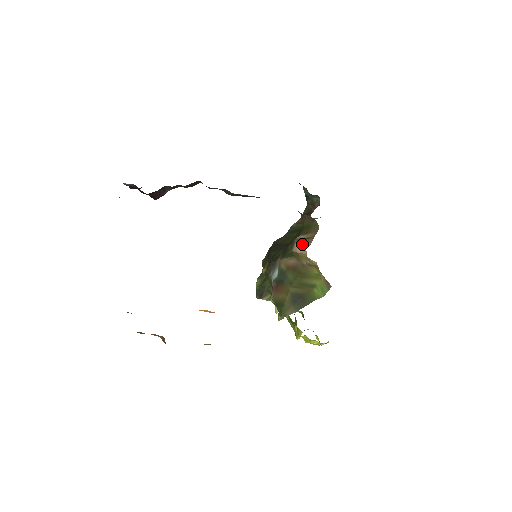
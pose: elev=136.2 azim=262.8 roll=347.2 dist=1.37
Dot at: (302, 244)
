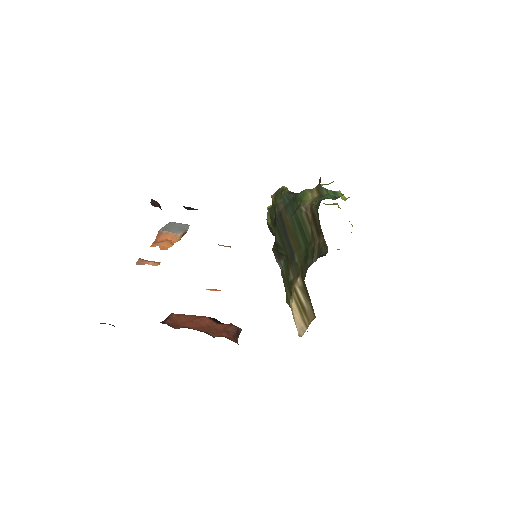
Dot at: (298, 315)
